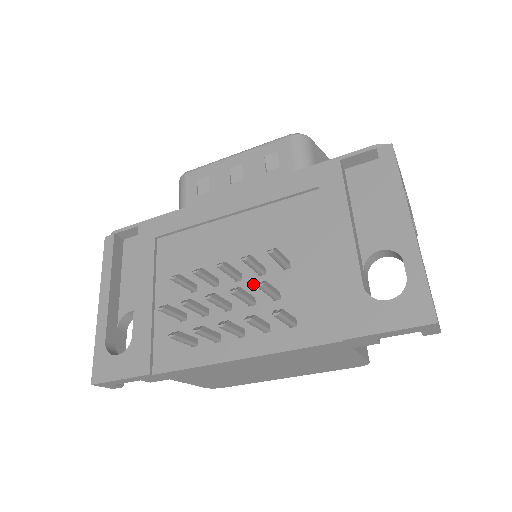
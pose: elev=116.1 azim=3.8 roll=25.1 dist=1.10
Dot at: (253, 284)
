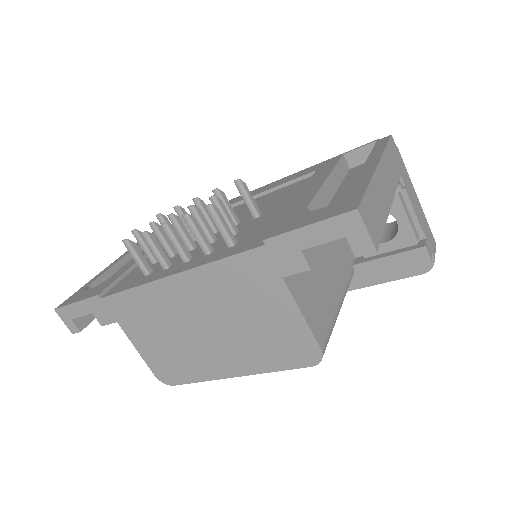
Dot at: occluded
